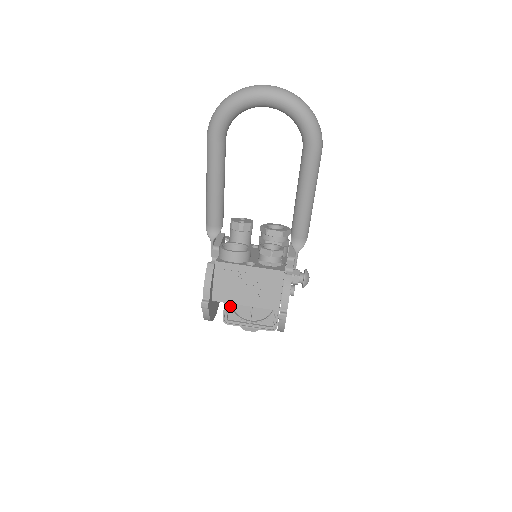
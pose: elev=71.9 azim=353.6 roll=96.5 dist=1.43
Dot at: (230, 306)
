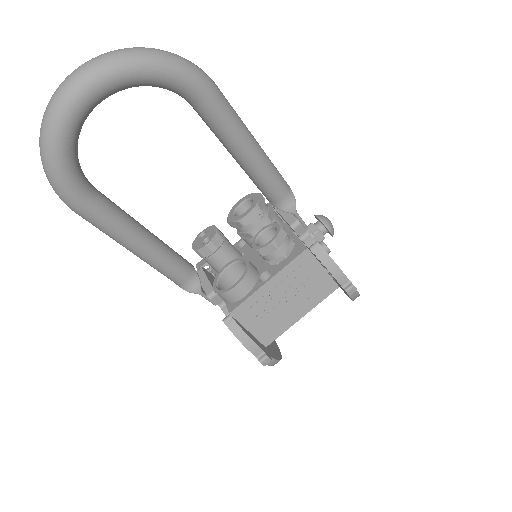
Dot at: occluded
